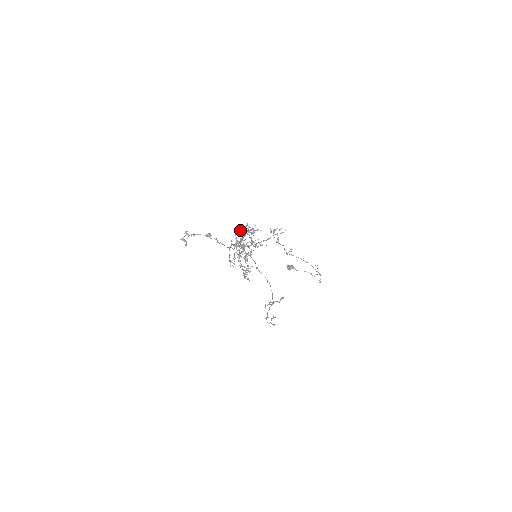
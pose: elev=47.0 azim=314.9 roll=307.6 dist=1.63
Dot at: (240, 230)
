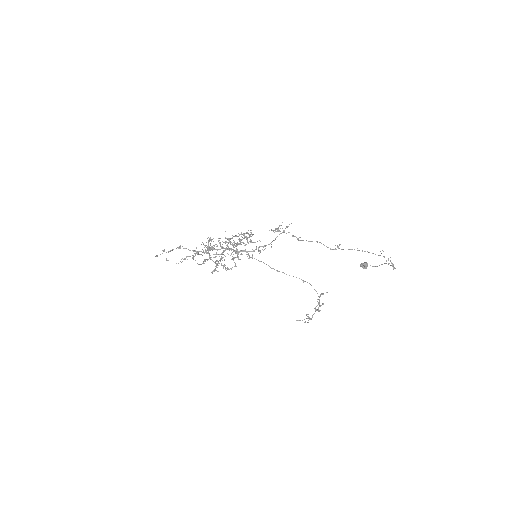
Dot at: (247, 240)
